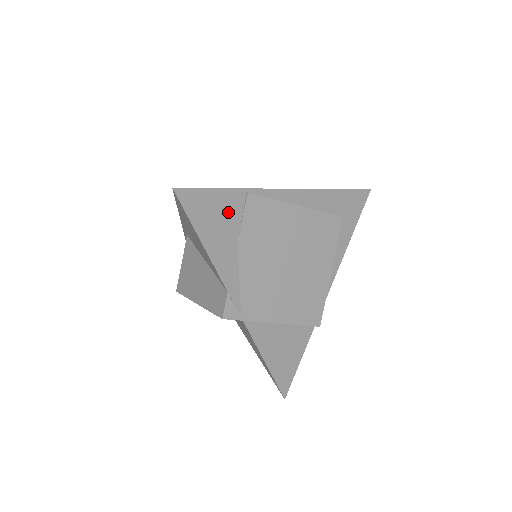
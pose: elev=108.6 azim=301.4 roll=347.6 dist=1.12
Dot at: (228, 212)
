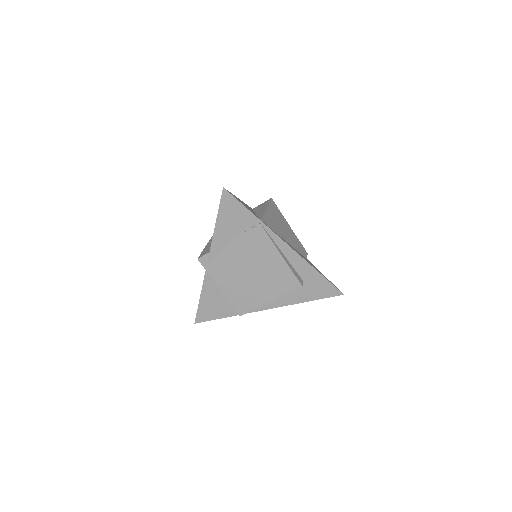
Dot at: (242, 221)
